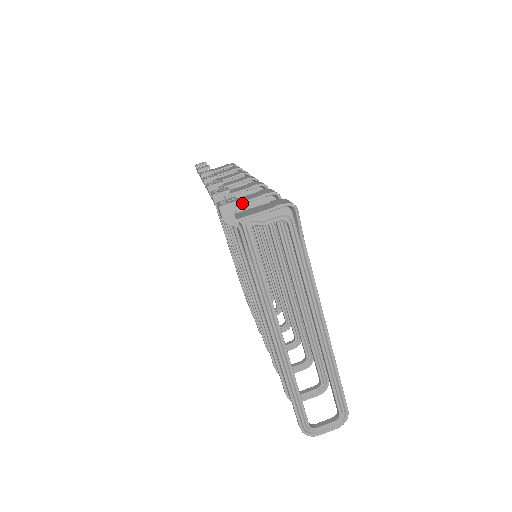
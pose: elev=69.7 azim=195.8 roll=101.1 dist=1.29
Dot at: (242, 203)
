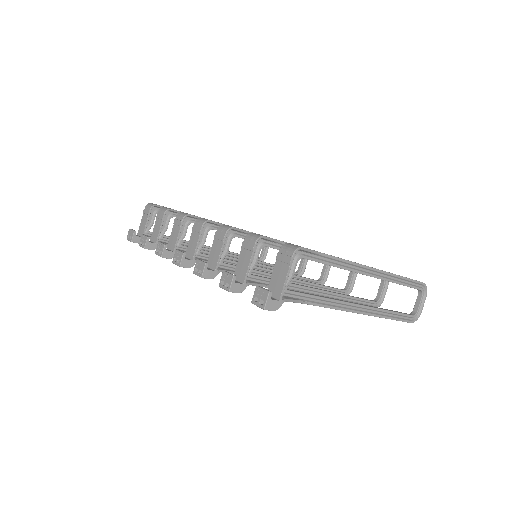
Dot at: (248, 271)
